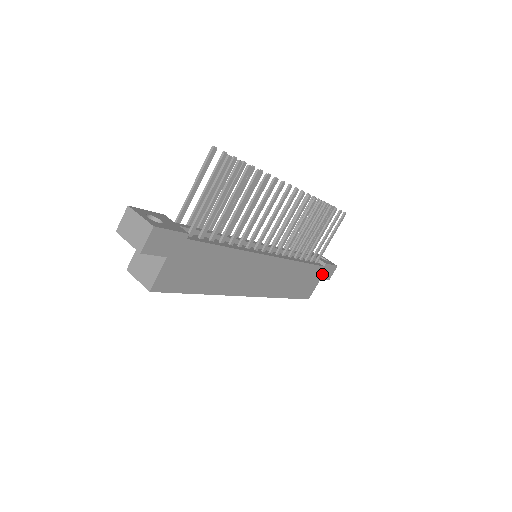
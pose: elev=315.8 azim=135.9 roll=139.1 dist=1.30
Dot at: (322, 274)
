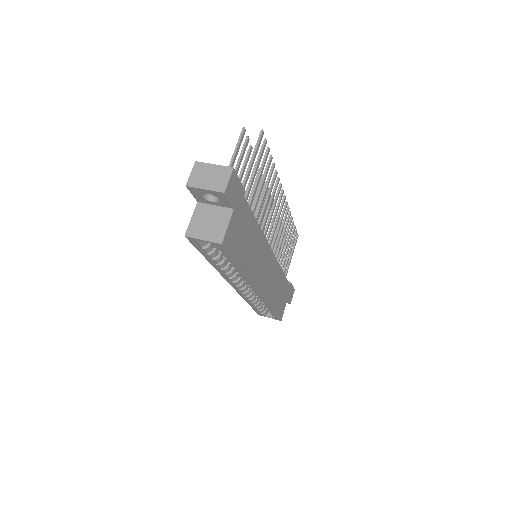
Dot at: (288, 294)
